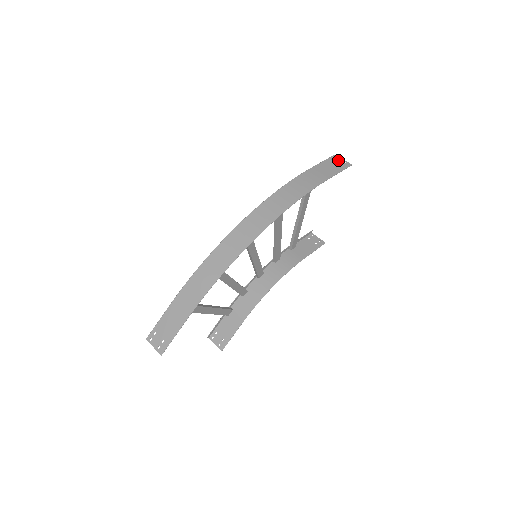
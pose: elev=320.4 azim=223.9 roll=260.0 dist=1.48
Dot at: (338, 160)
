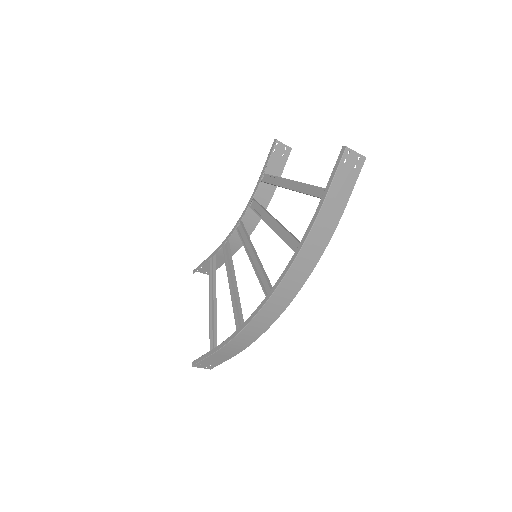
Dot at: (351, 158)
